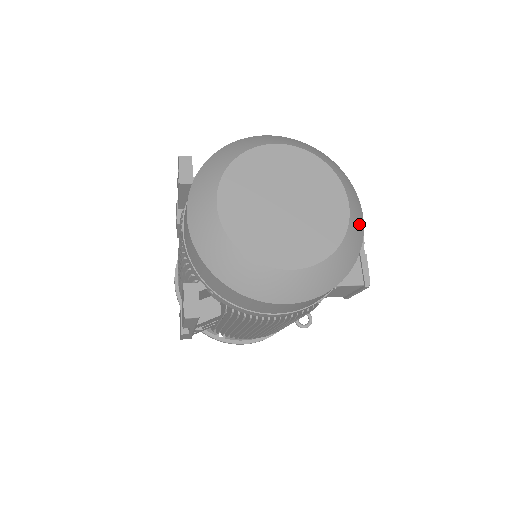
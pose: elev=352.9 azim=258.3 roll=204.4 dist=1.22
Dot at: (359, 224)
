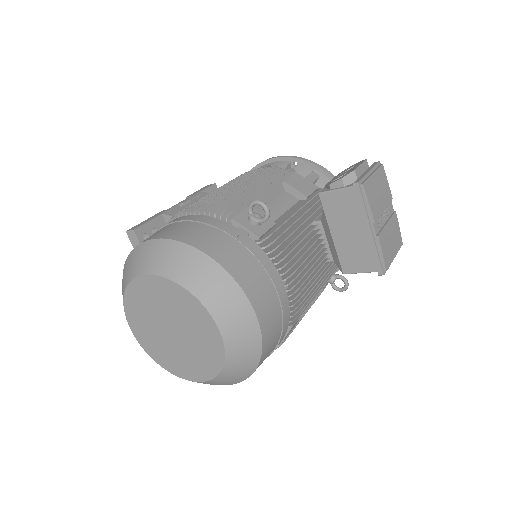
Dot at: (247, 335)
